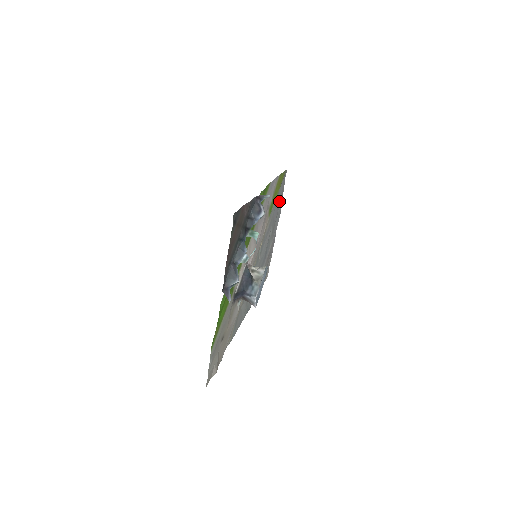
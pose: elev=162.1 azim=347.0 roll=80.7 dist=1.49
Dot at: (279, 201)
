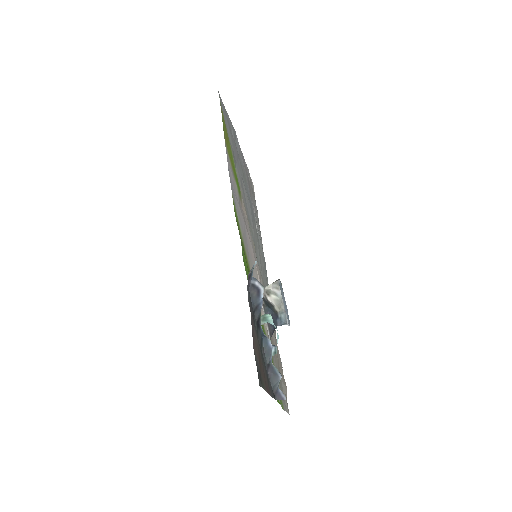
Dot at: (231, 135)
